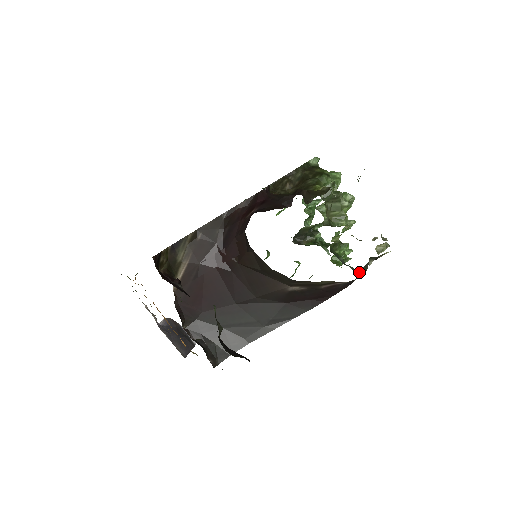
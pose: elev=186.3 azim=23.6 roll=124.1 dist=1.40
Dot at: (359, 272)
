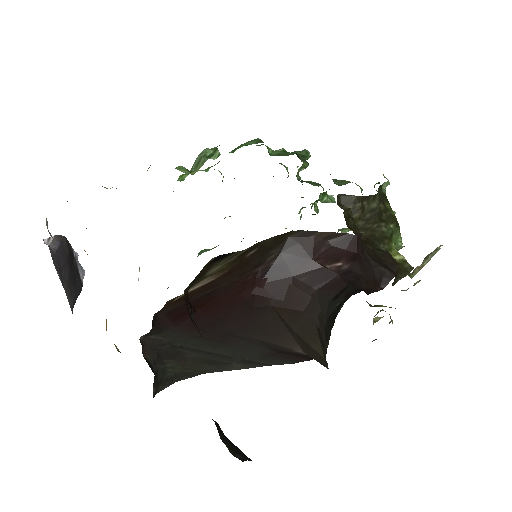
Dot at: occluded
